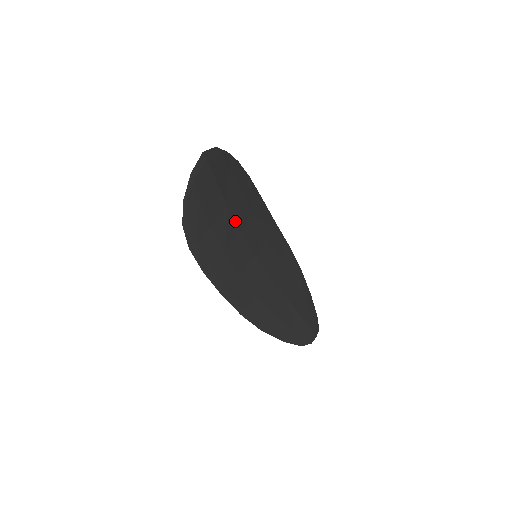
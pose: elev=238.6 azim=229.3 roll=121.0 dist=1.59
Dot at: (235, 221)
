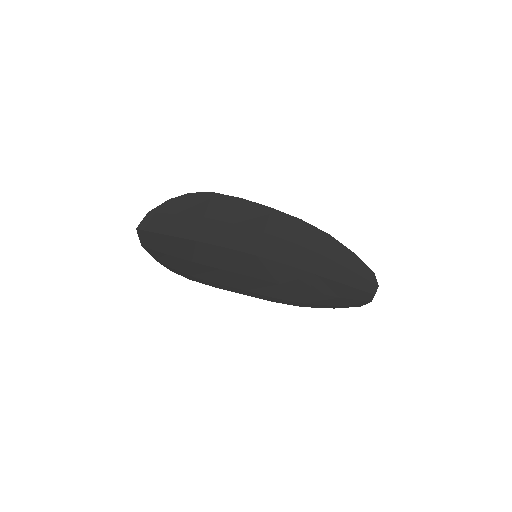
Dot at: (213, 244)
